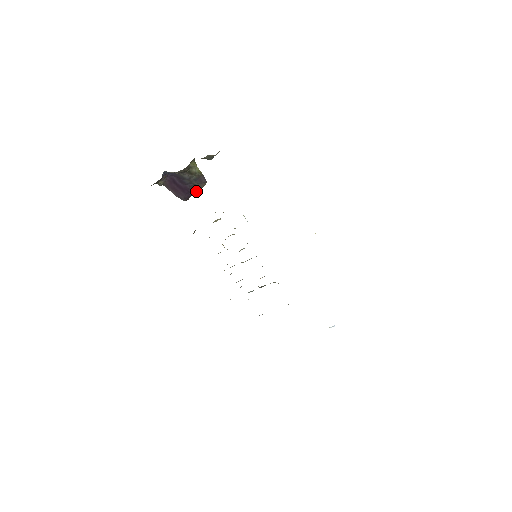
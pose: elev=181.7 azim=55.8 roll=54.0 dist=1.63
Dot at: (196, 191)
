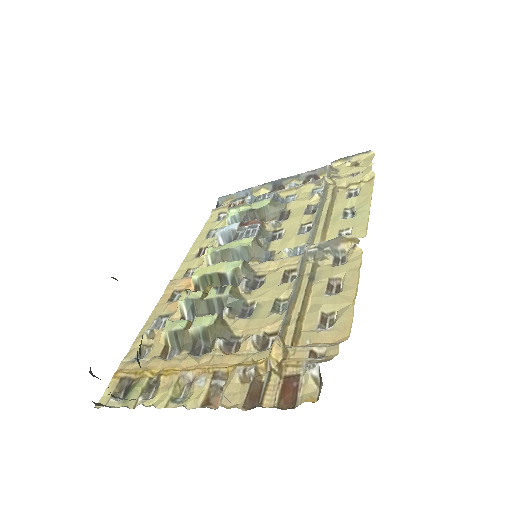
Dot at: occluded
